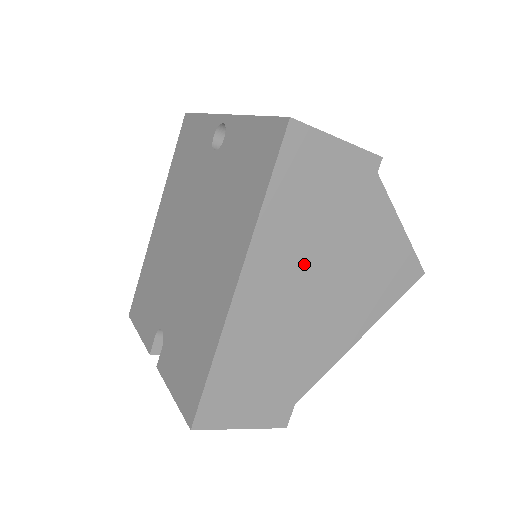
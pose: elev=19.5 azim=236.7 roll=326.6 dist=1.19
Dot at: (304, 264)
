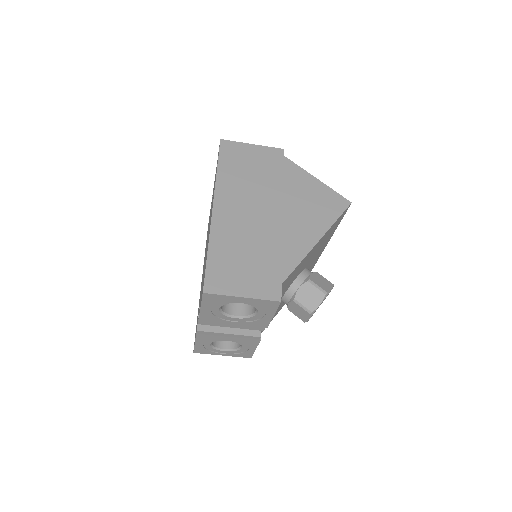
Dot at: (253, 198)
